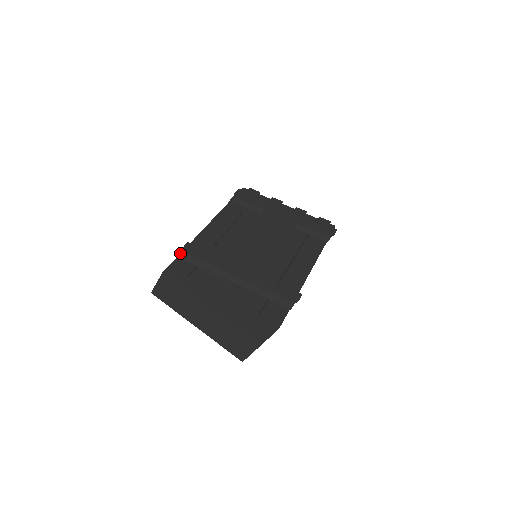
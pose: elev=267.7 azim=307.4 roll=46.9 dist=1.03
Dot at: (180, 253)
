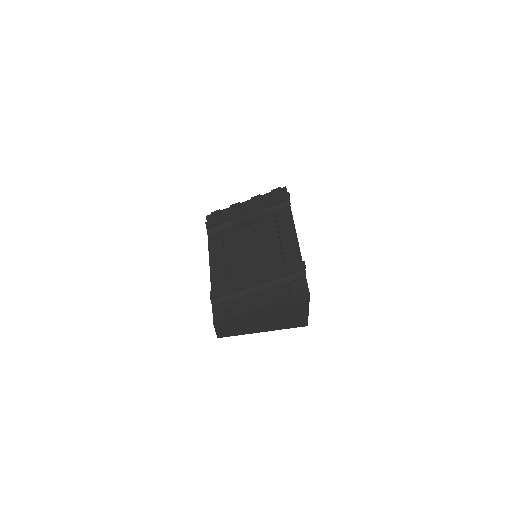
Dot at: (212, 302)
